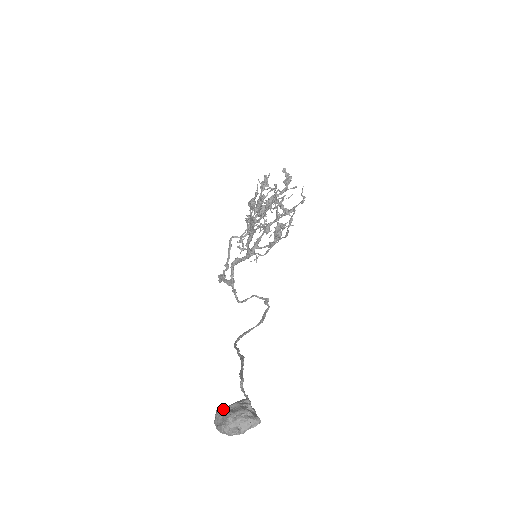
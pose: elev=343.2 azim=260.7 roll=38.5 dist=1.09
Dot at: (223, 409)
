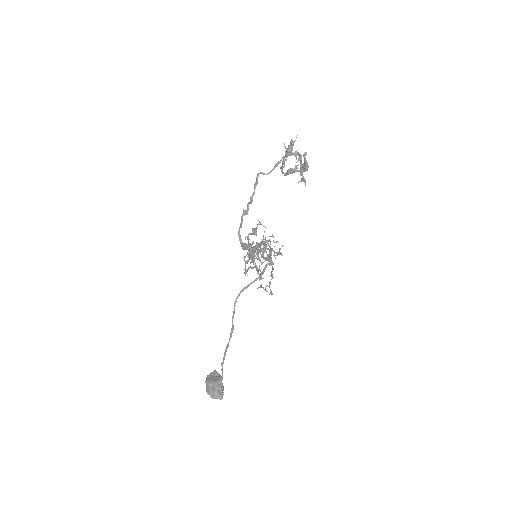
Dot at: (208, 384)
